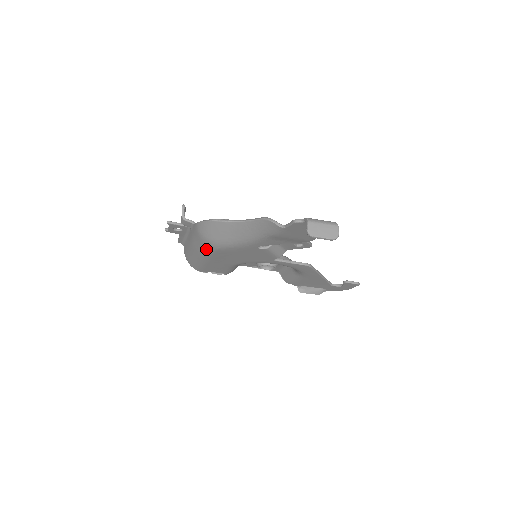
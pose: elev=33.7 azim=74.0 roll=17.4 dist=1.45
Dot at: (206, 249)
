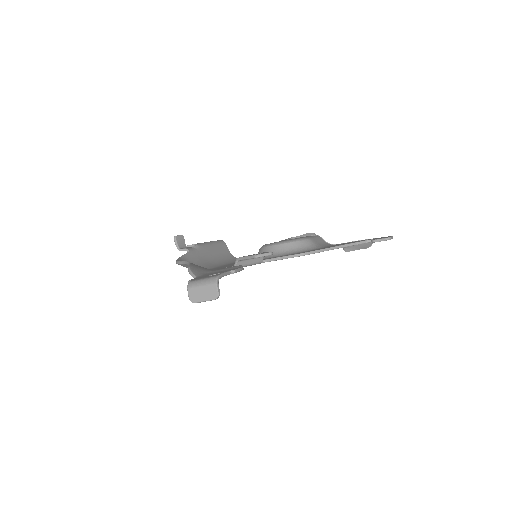
Dot at: occluded
